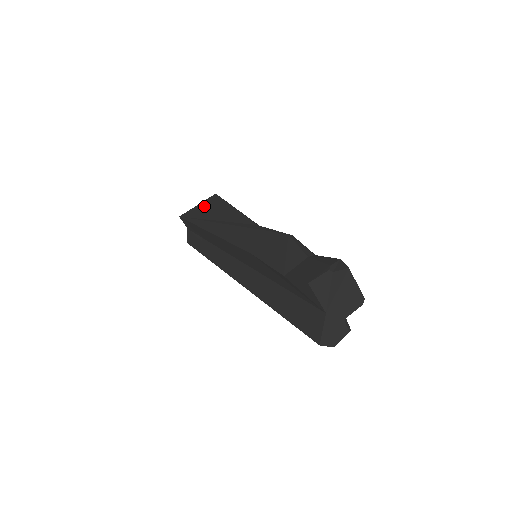
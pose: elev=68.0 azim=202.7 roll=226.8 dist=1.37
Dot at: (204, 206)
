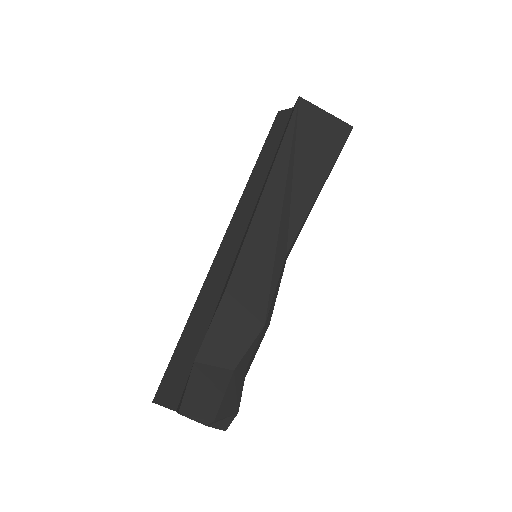
Dot at: (324, 127)
